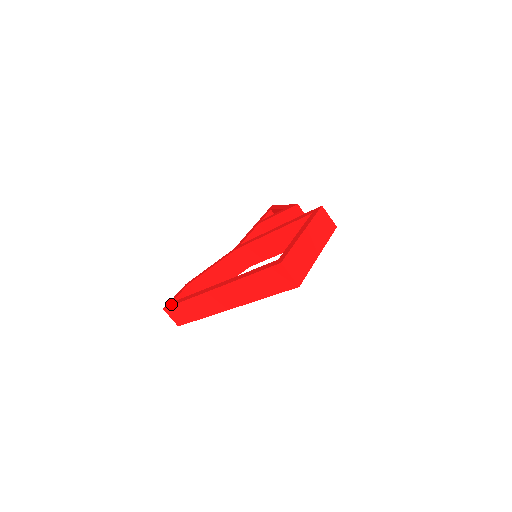
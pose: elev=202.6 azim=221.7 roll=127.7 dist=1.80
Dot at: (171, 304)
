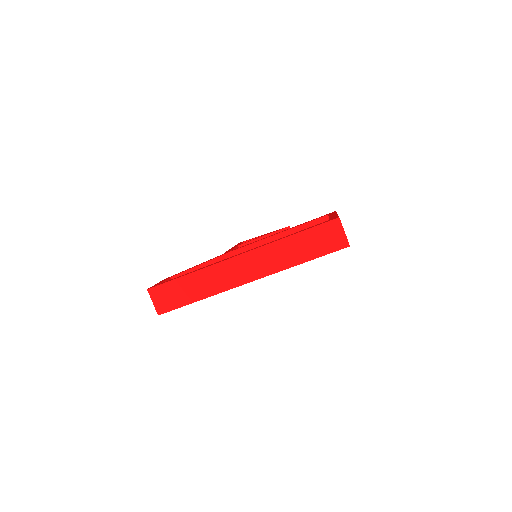
Dot at: (161, 283)
